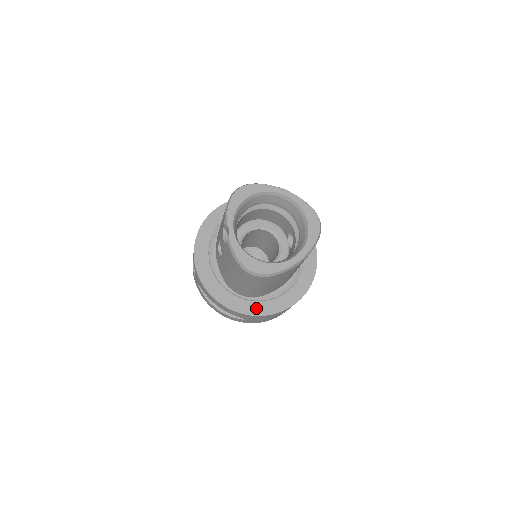
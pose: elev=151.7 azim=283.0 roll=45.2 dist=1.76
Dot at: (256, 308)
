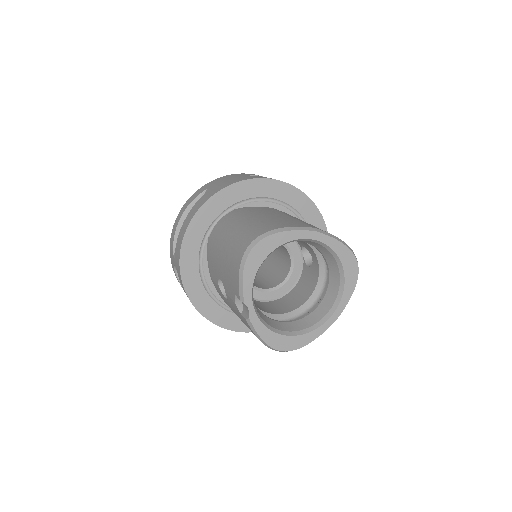
Dot at: occluded
